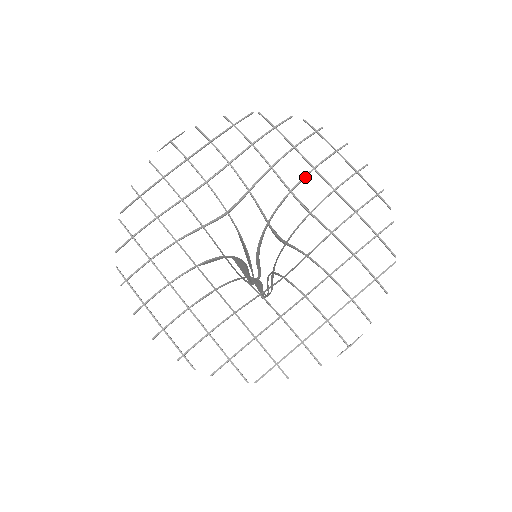
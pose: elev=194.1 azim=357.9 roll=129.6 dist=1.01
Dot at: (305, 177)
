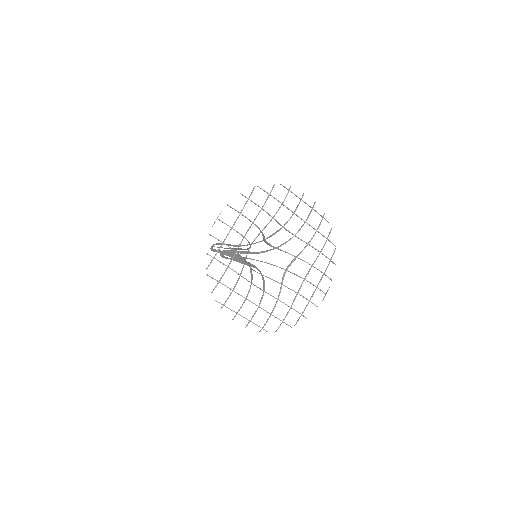
Dot at: (290, 218)
